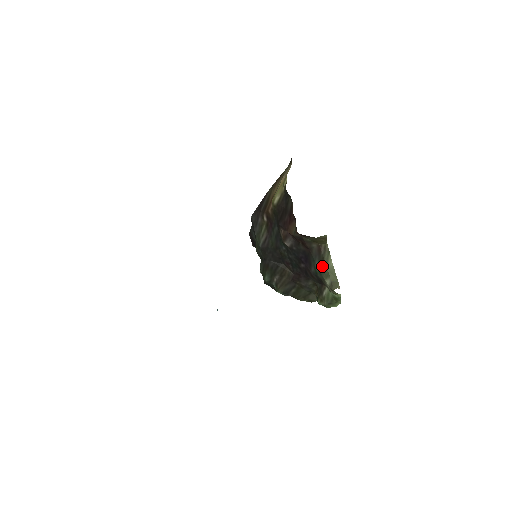
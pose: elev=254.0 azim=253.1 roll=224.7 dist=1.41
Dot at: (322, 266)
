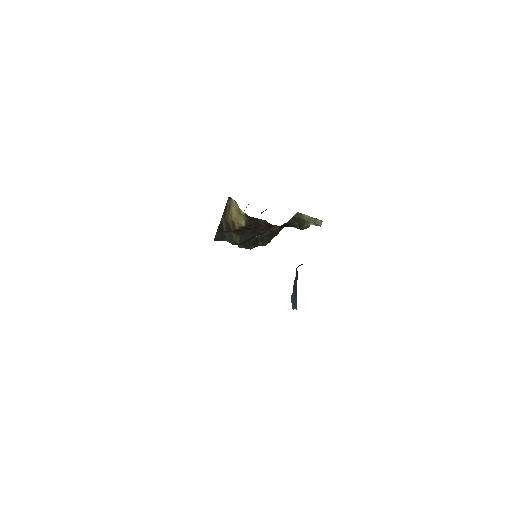
Dot at: (301, 222)
